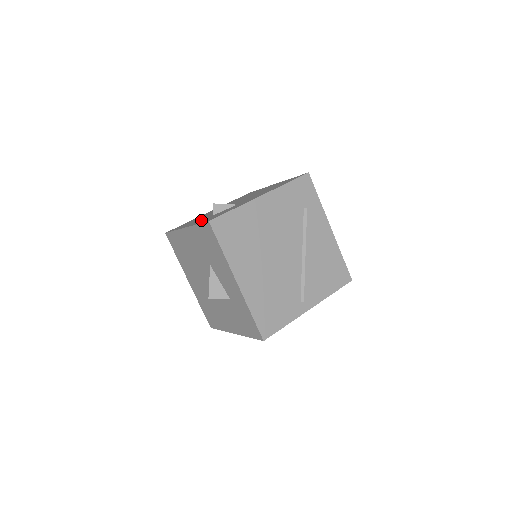
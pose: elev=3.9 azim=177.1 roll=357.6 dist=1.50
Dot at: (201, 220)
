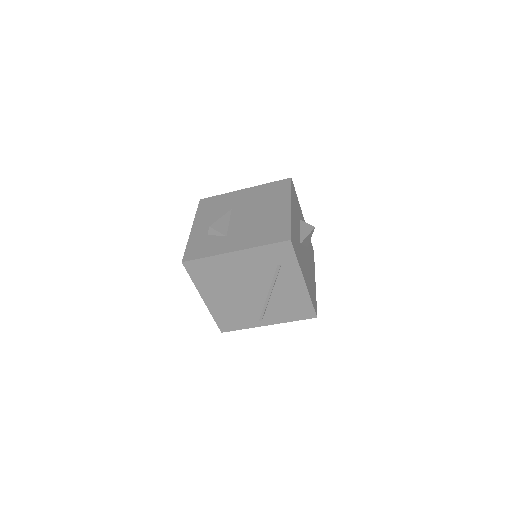
Dot at: (200, 232)
